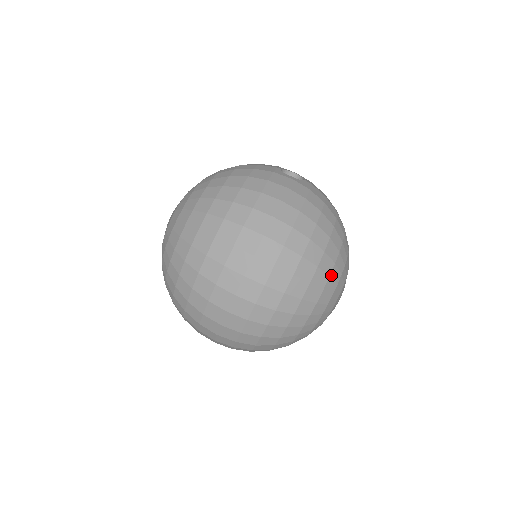
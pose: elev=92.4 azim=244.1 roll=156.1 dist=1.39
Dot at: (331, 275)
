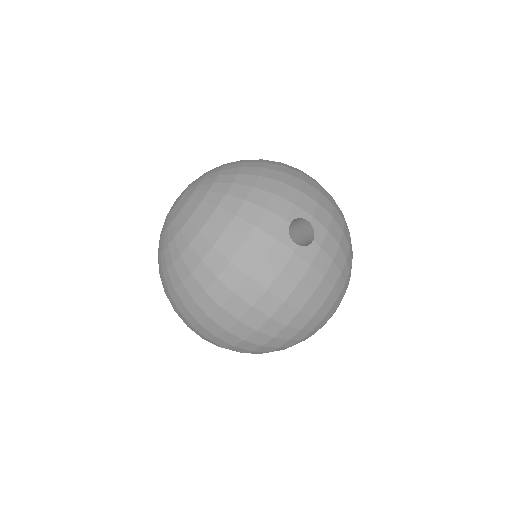
Dot at: (305, 337)
